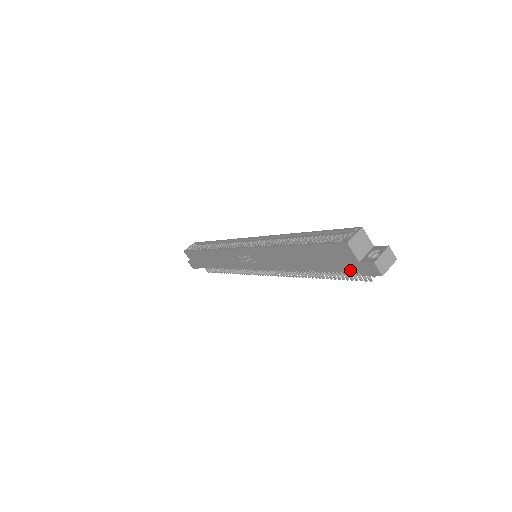
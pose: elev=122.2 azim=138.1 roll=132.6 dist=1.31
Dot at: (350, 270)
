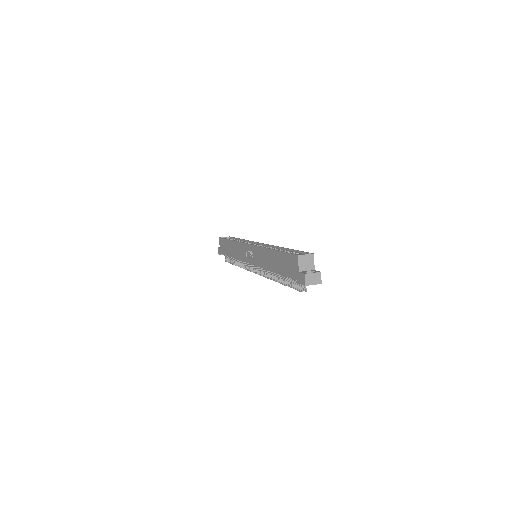
Dot at: (293, 277)
